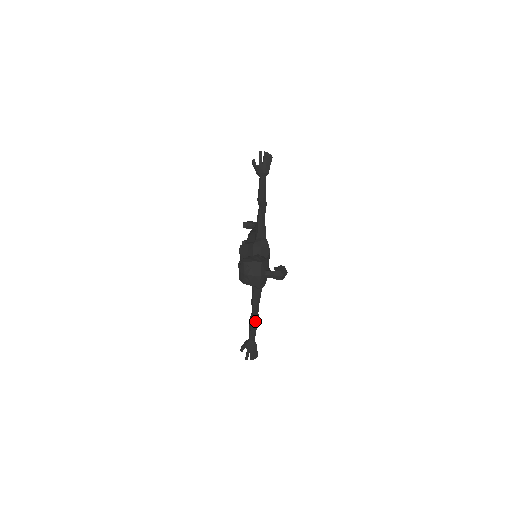
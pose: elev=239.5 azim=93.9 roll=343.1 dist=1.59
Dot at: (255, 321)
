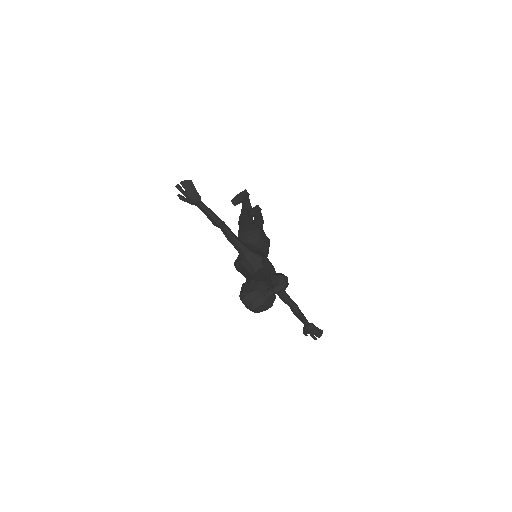
Dot at: (297, 313)
